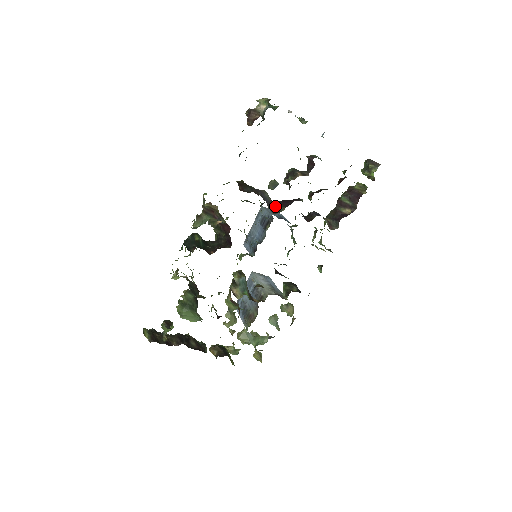
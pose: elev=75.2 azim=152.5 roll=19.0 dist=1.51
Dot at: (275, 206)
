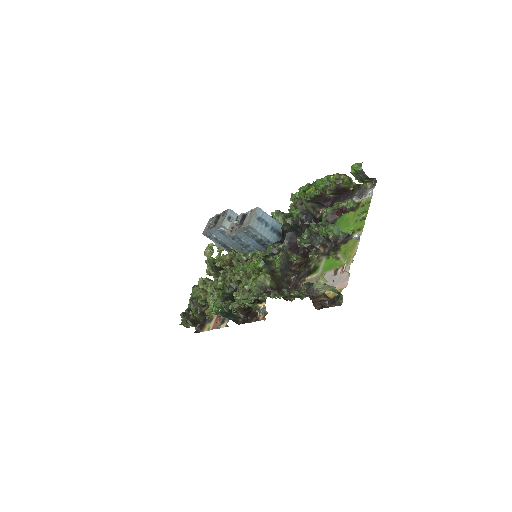
Dot at: occluded
